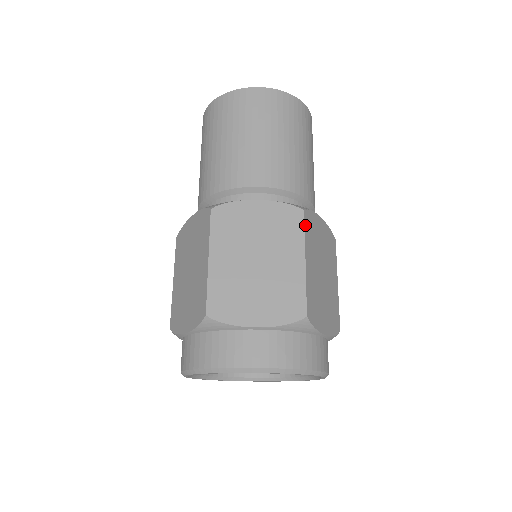
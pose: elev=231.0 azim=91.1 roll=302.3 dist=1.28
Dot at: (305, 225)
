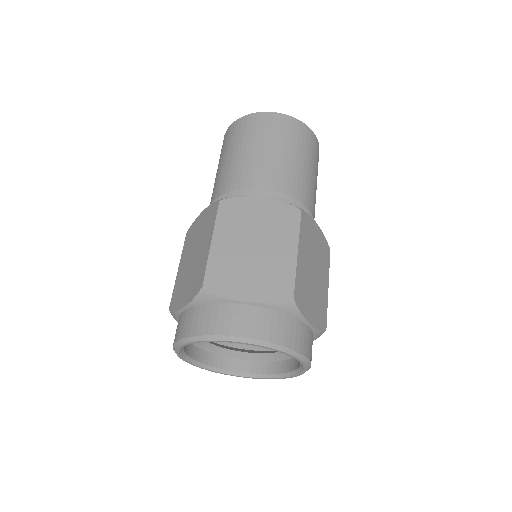
Dot at: (301, 223)
